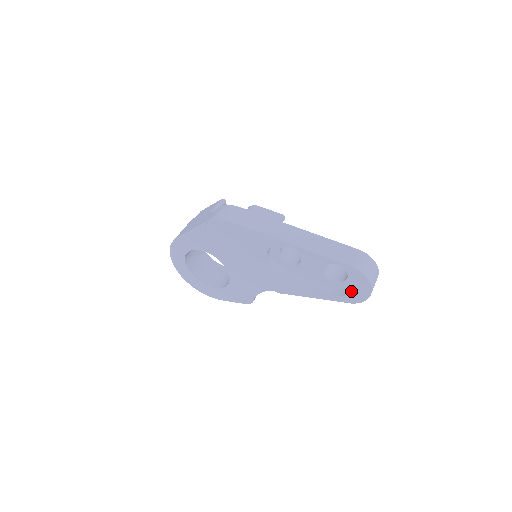
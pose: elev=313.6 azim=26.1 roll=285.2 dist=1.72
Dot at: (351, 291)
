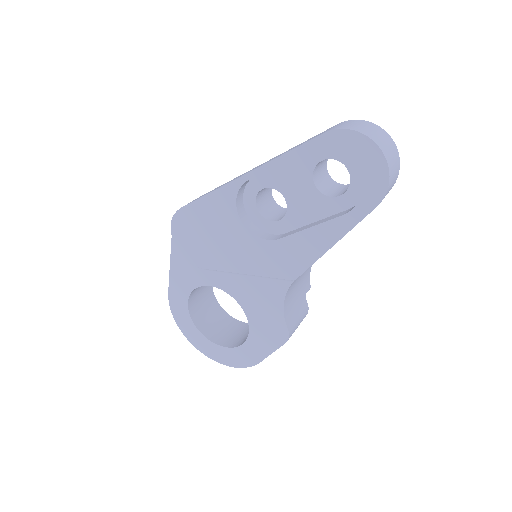
Dot at: (362, 182)
